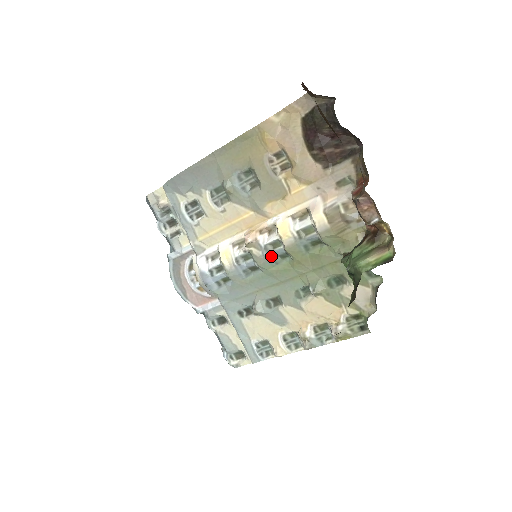
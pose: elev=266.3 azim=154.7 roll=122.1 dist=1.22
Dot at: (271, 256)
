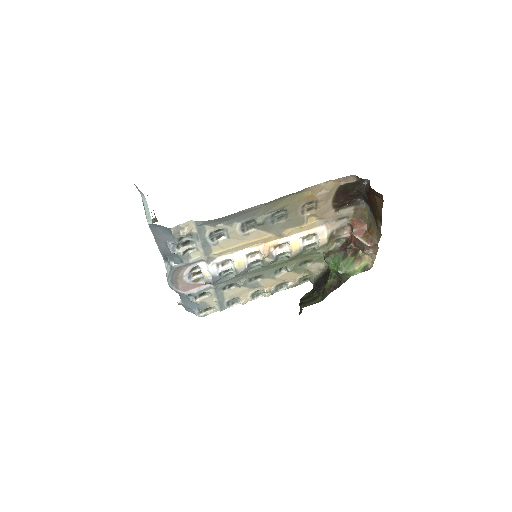
Dot at: (276, 260)
